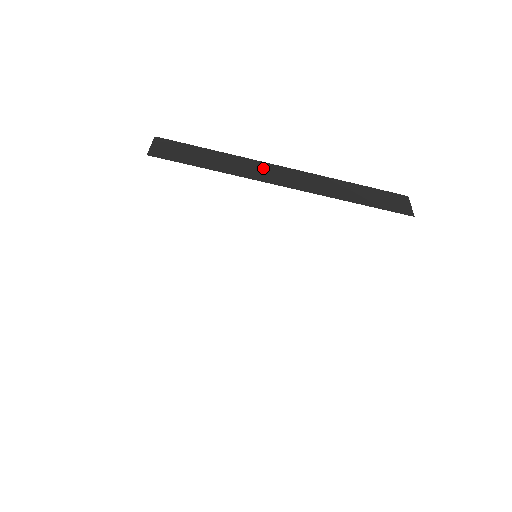
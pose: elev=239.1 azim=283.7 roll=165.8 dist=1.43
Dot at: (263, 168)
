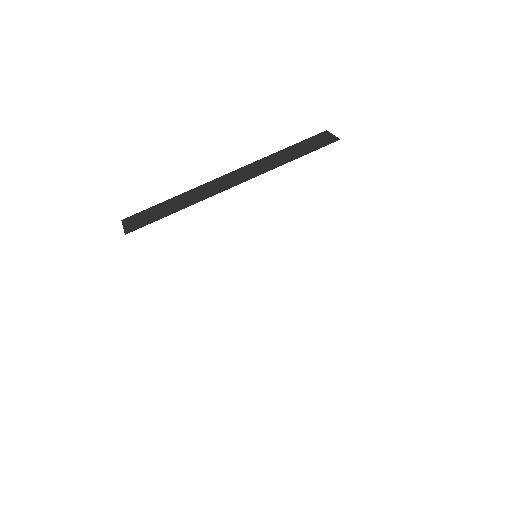
Dot at: (211, 185)
